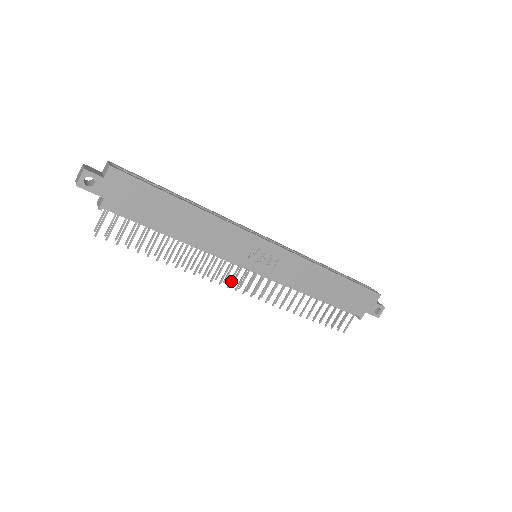
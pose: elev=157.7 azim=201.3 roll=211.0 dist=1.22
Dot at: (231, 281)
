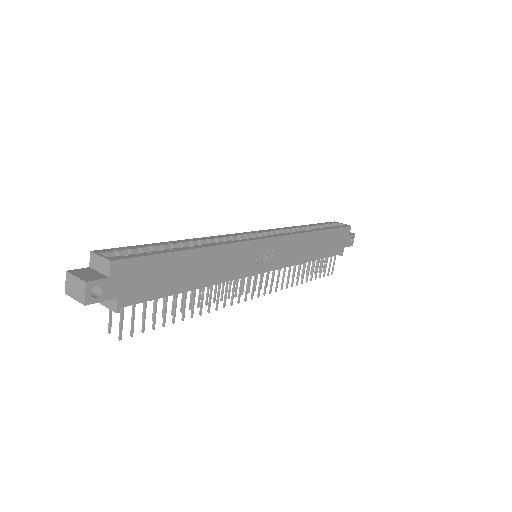
Dot at: (247, 293)
